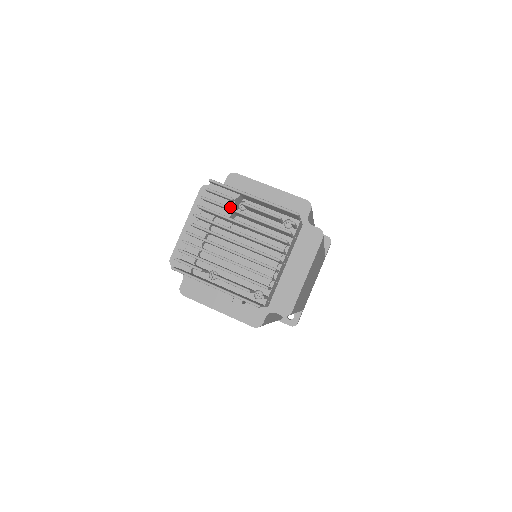
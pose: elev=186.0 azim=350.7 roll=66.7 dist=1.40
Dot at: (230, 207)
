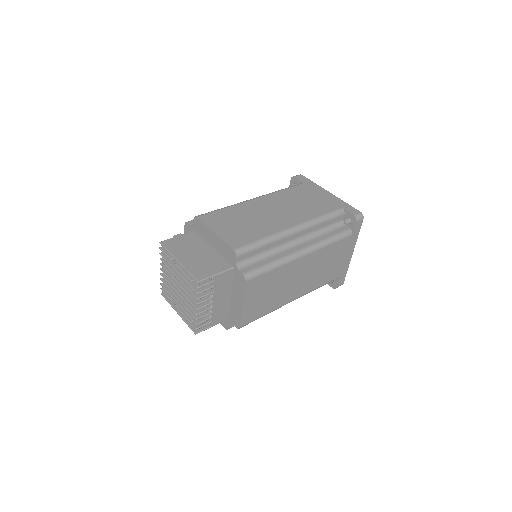
Dot at: (171, 265)
